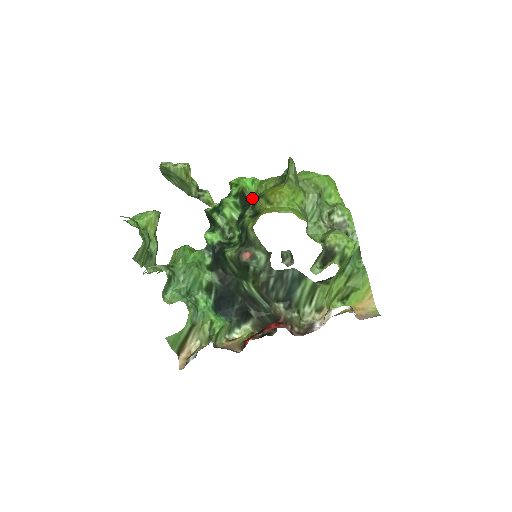
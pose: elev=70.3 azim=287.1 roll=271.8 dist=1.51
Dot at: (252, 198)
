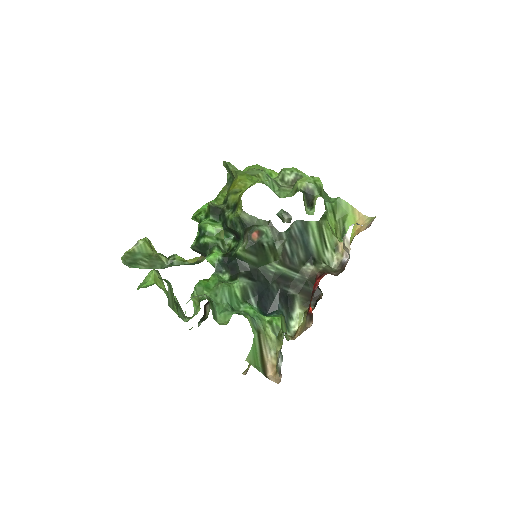
Dot at: (221, 206)
